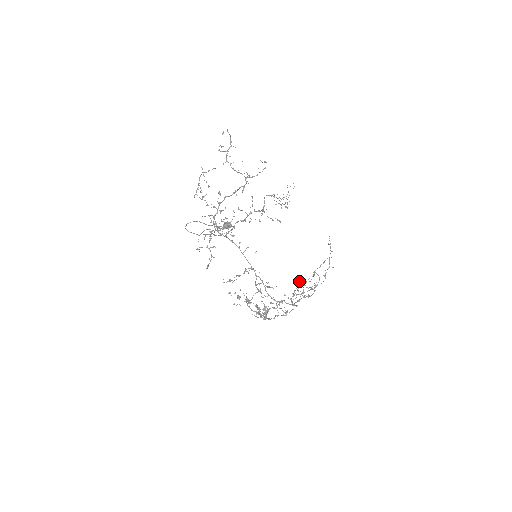
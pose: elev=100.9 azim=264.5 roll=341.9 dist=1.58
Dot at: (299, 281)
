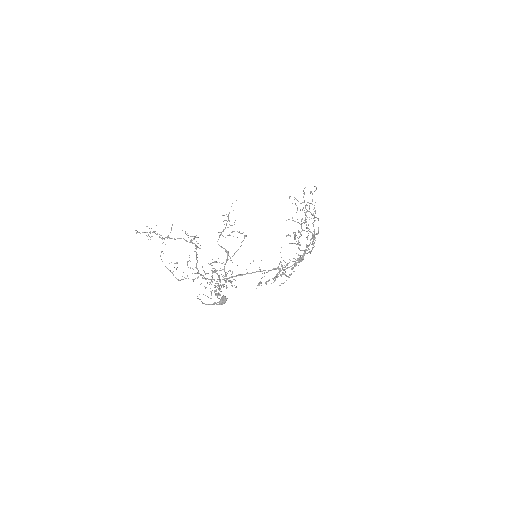
Dot at: (302, 255)
